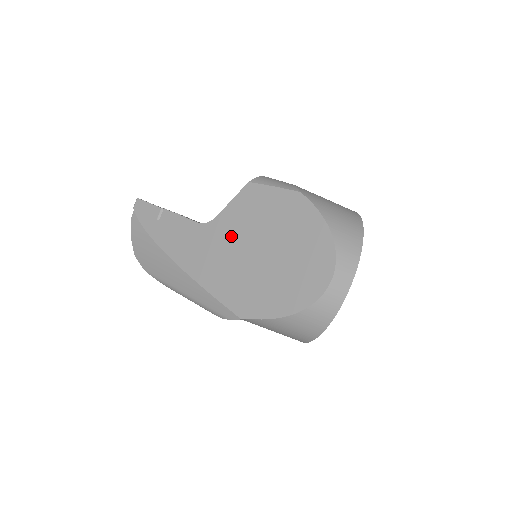
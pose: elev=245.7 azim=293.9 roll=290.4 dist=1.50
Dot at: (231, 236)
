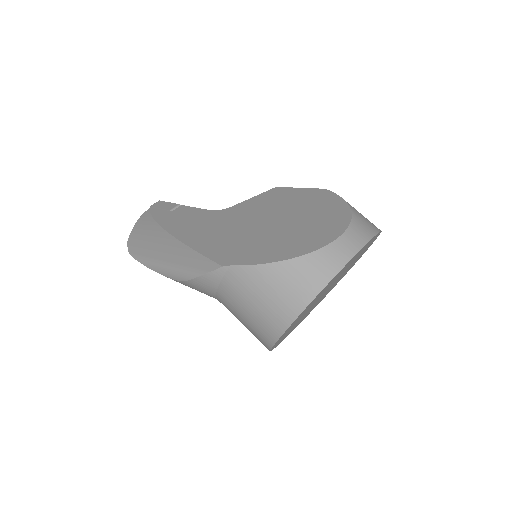
Dot at: (242, 215)
